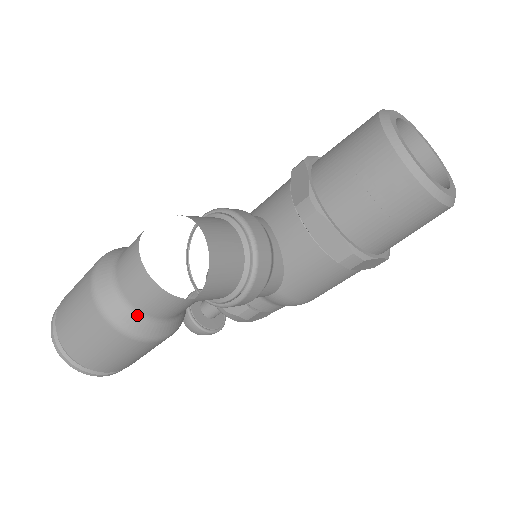
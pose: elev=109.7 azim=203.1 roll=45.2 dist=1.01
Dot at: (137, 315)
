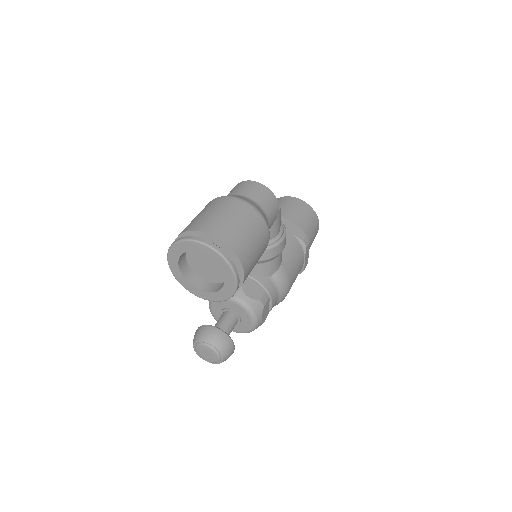
Dot at: (261, 209)
